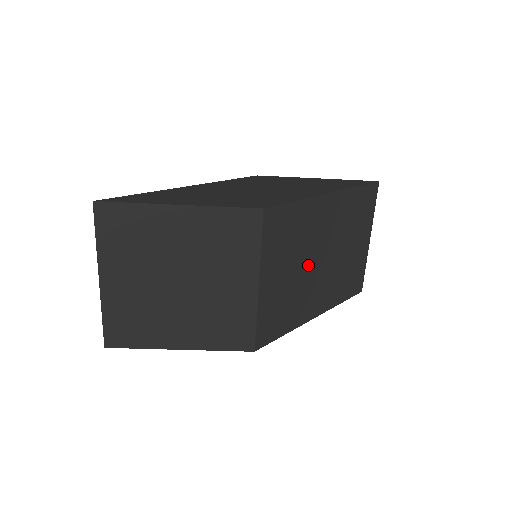
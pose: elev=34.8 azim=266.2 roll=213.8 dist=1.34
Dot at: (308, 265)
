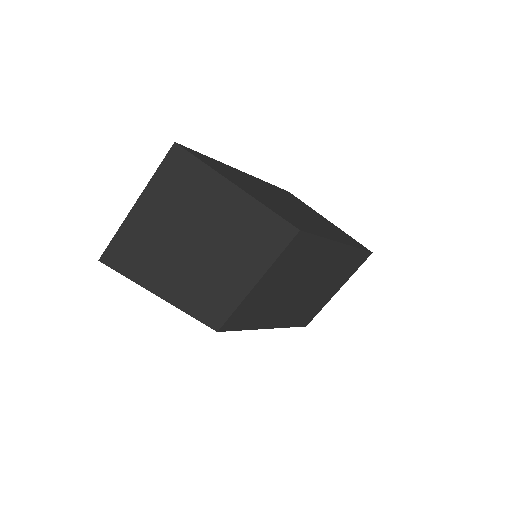
Dot at: (293, 287)
